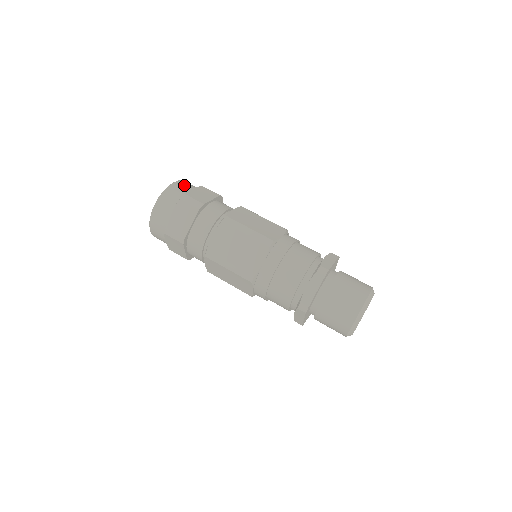
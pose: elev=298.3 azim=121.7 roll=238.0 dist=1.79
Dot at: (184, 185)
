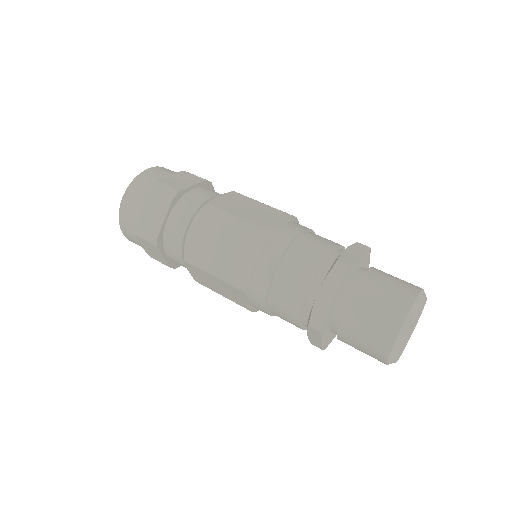
Dot at: occluded
